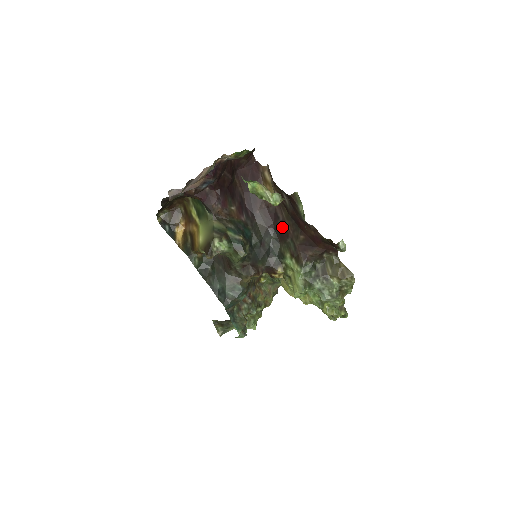
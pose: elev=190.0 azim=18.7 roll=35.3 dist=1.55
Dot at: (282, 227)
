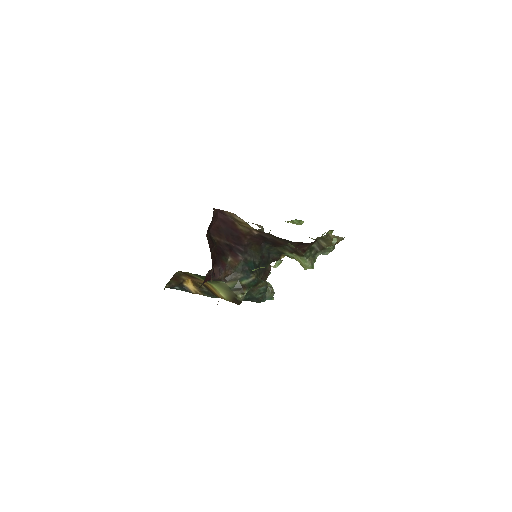
Dot at: (273, 242)
